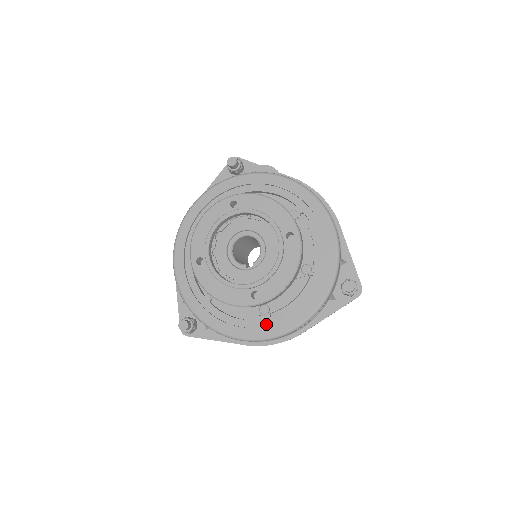
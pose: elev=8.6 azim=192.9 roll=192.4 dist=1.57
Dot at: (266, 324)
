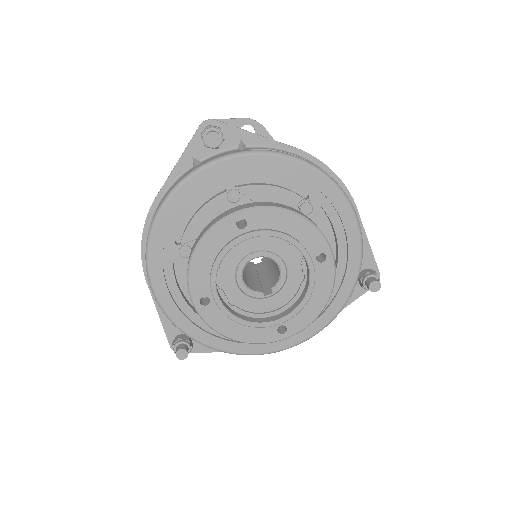
Dot at: occluded
